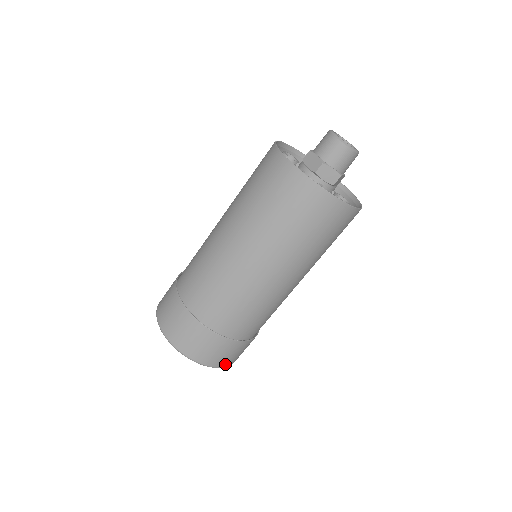
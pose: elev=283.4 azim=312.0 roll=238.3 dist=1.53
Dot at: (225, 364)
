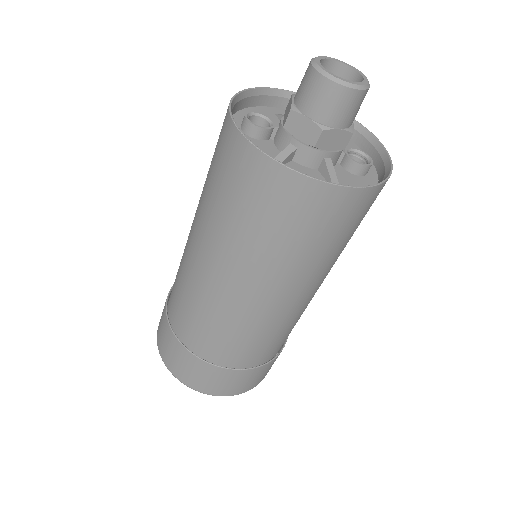
Dot at: occluded
